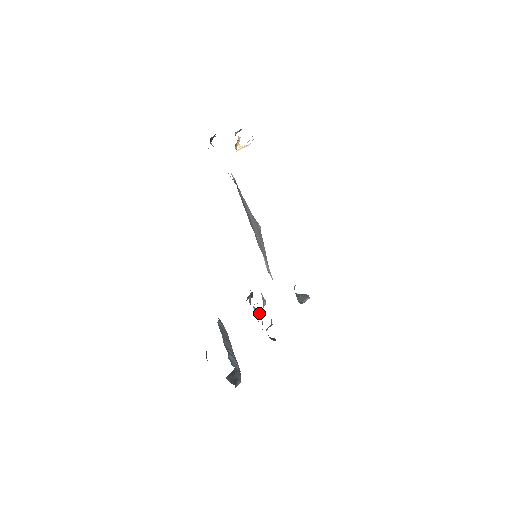
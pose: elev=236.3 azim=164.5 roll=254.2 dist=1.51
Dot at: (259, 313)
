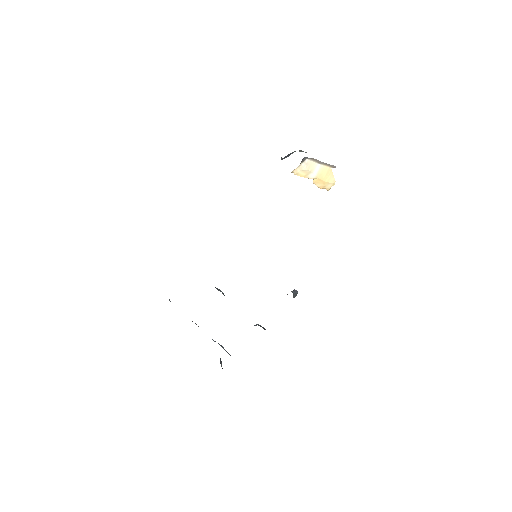
Dot at: (223, 293)
